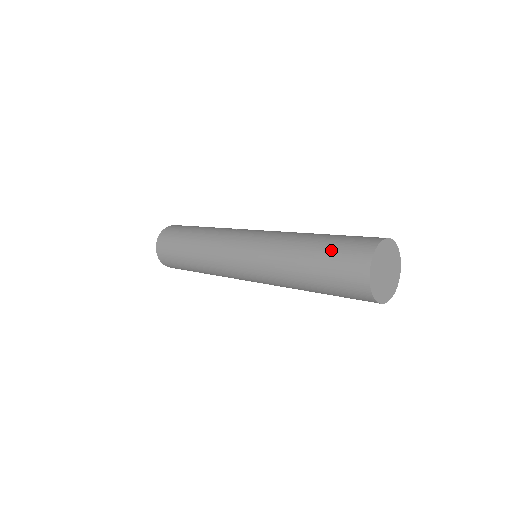
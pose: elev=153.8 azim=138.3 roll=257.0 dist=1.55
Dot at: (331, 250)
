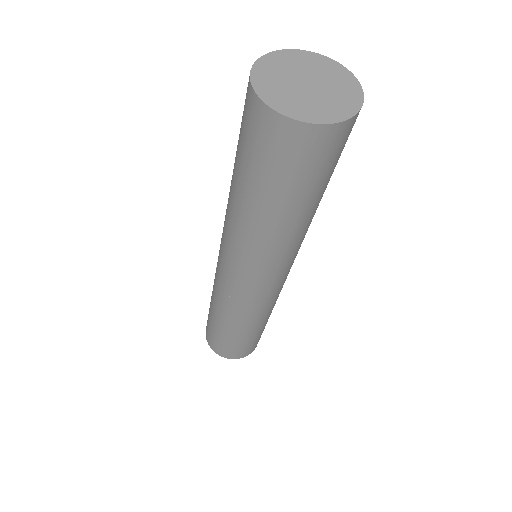
Dot at: occluded
